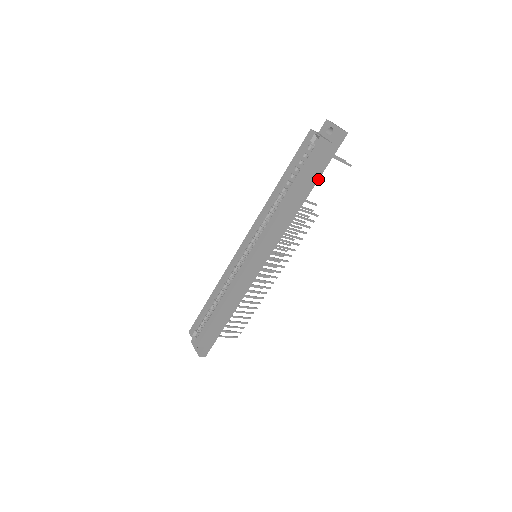
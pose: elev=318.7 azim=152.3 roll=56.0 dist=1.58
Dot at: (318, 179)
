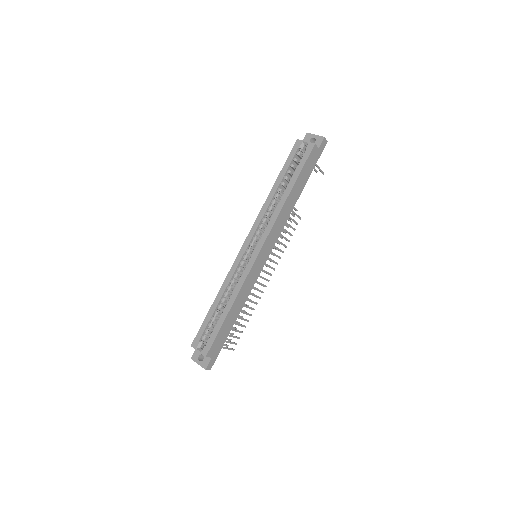
Dot at: (307, 180)
